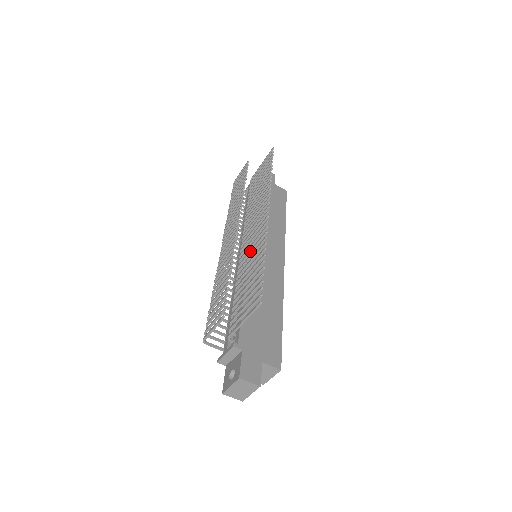
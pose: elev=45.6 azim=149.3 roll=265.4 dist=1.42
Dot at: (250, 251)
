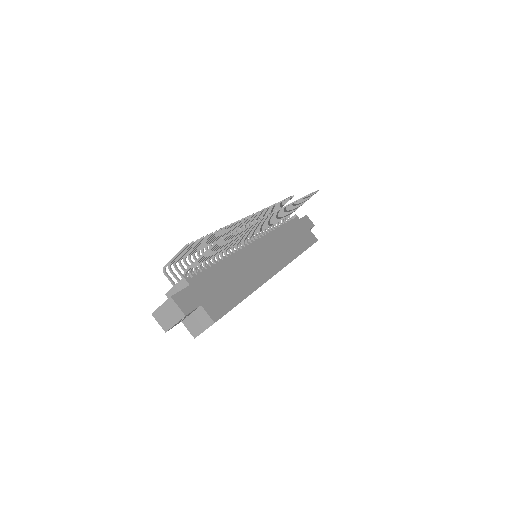
Dot at: occluded
